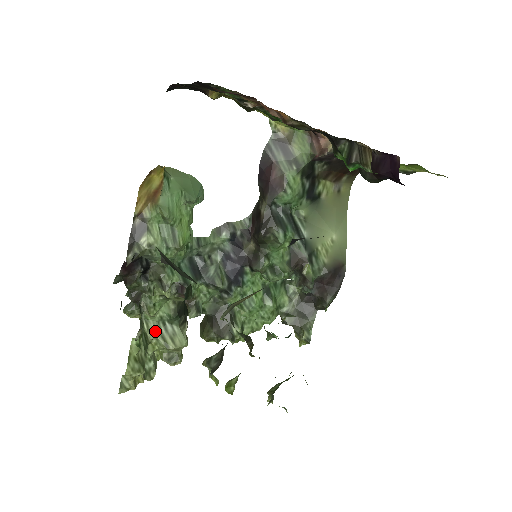
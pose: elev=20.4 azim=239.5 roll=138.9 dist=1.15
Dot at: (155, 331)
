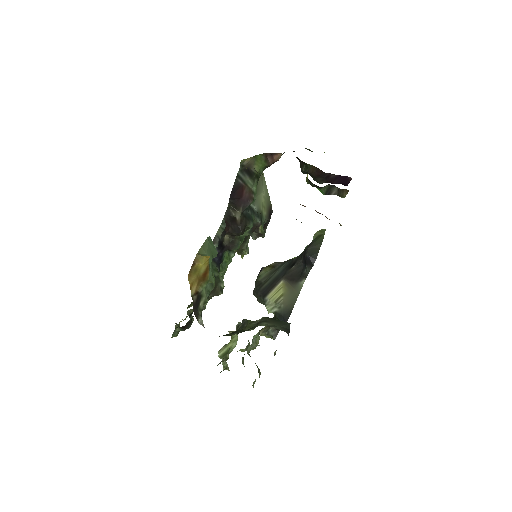
Dot at: (250, 349)
